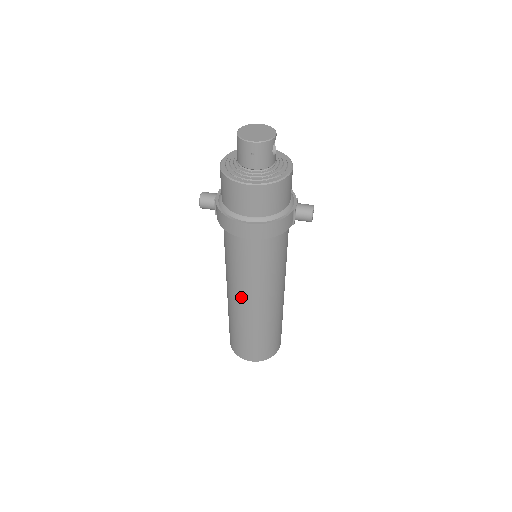
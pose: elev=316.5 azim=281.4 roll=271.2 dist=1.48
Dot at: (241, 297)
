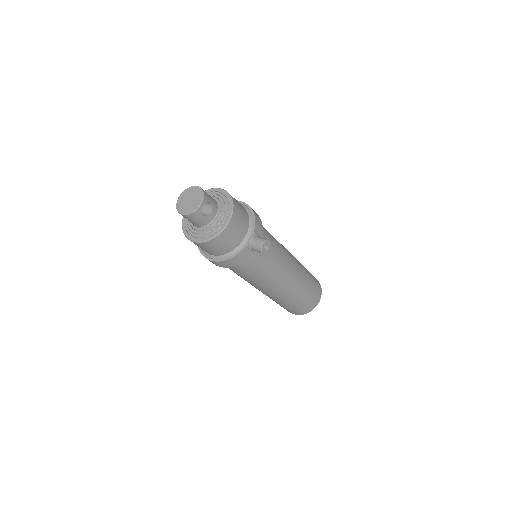
Dot at: occluded
